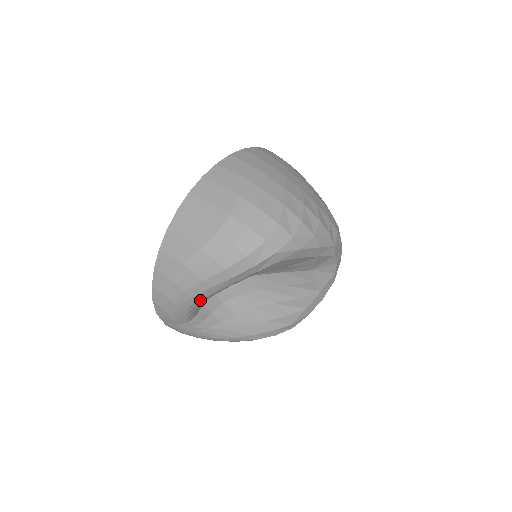
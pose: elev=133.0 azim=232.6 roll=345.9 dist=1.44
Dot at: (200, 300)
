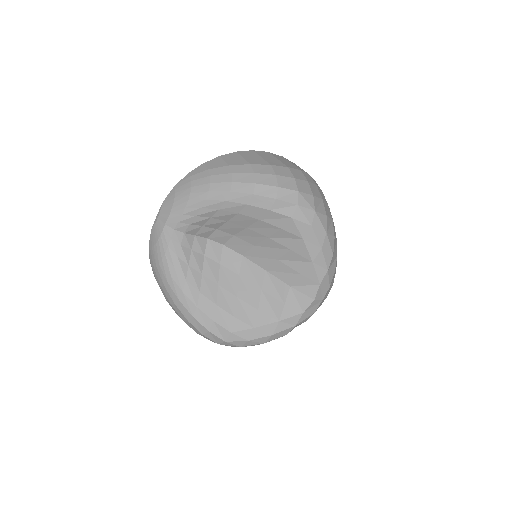
Dot at: (211, 202)
